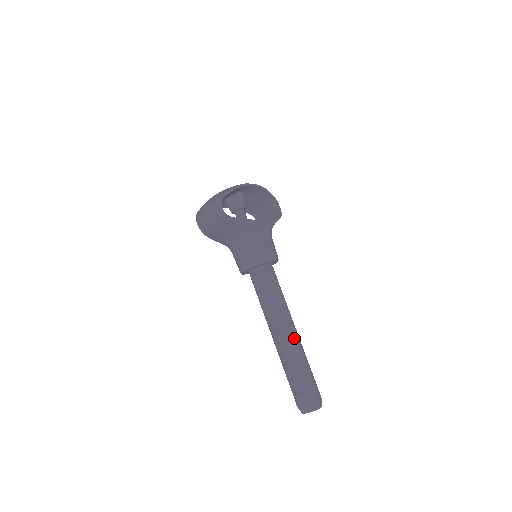
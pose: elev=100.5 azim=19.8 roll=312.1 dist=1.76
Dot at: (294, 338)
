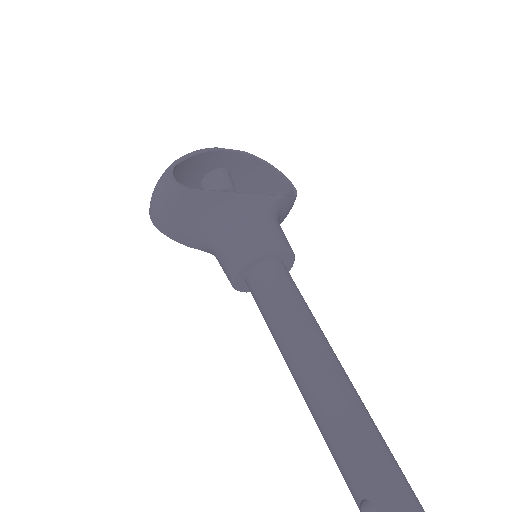
Dot at: (338, 383)
